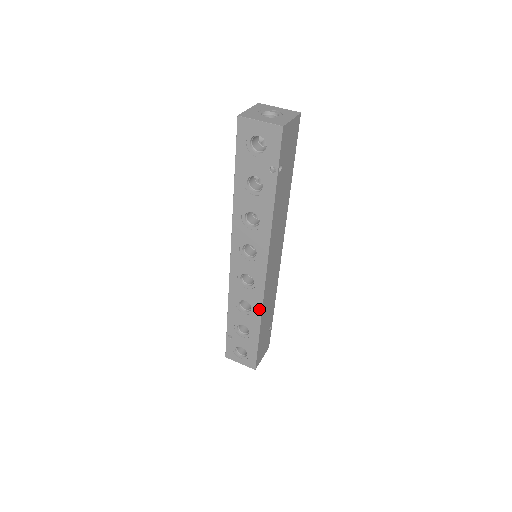
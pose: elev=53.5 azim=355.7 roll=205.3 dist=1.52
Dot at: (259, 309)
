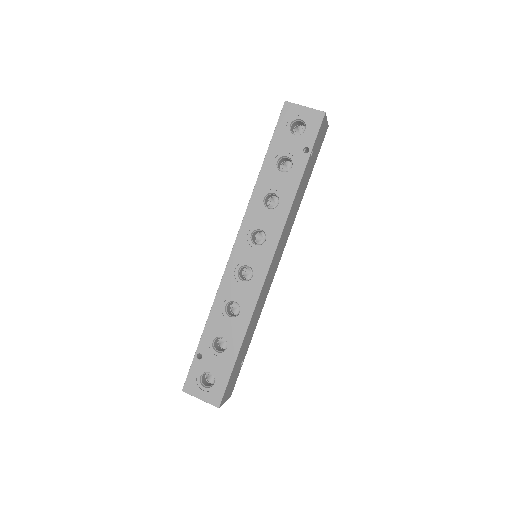
Dot at: (250, 312)
